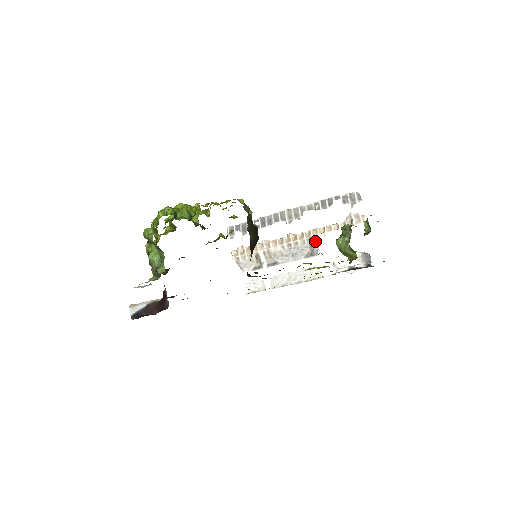
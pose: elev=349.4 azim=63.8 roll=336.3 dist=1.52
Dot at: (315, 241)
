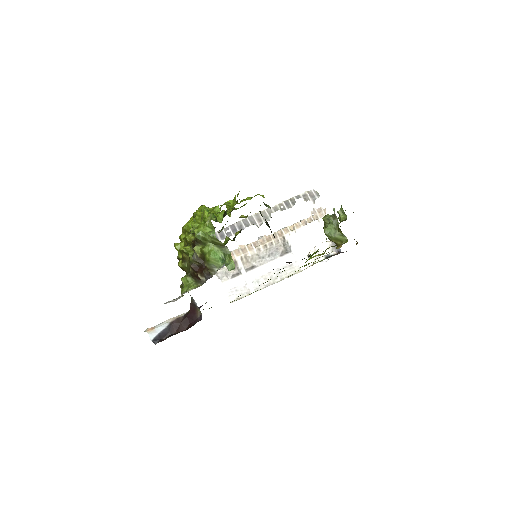
Dot at: (287, 239)
